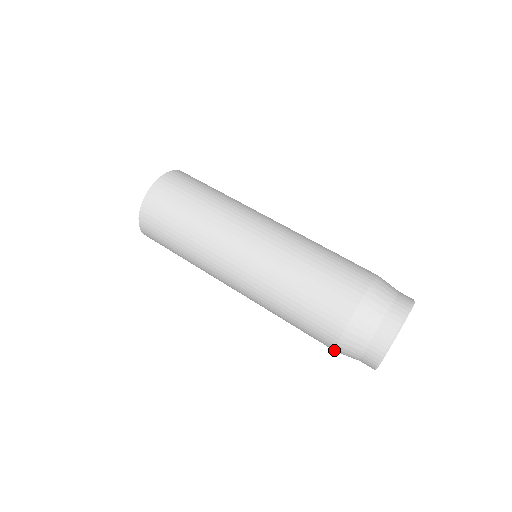
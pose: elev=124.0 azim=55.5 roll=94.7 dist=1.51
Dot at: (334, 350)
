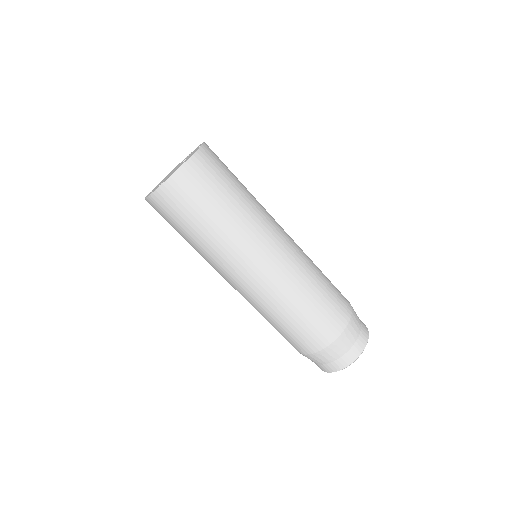
Dot at: occluded
